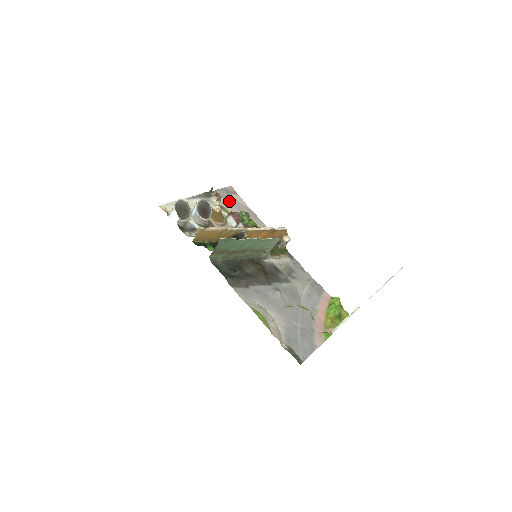
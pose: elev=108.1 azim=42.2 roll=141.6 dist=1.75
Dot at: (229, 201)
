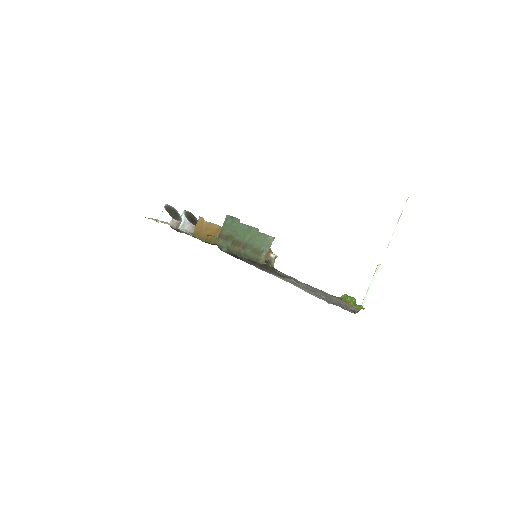
Dot at: occluded
